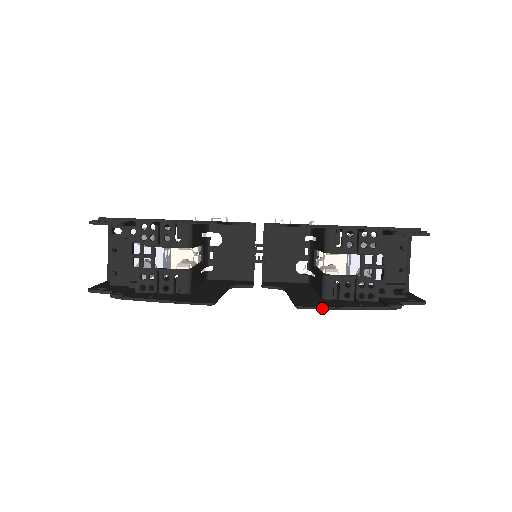
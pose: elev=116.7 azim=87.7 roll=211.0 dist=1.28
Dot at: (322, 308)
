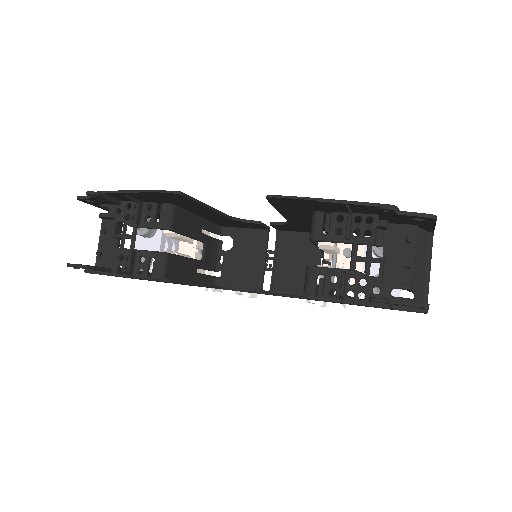
Dot at: (284, 294)
